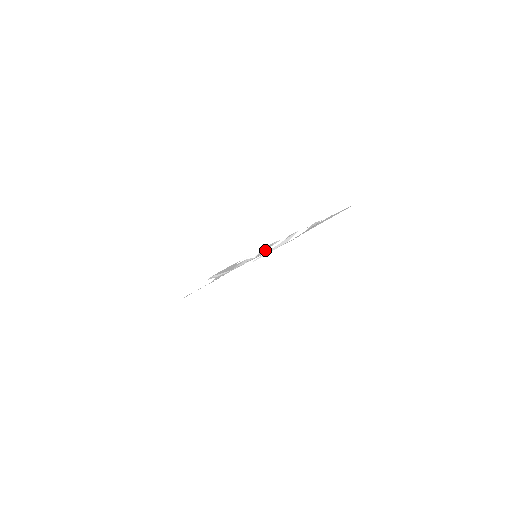
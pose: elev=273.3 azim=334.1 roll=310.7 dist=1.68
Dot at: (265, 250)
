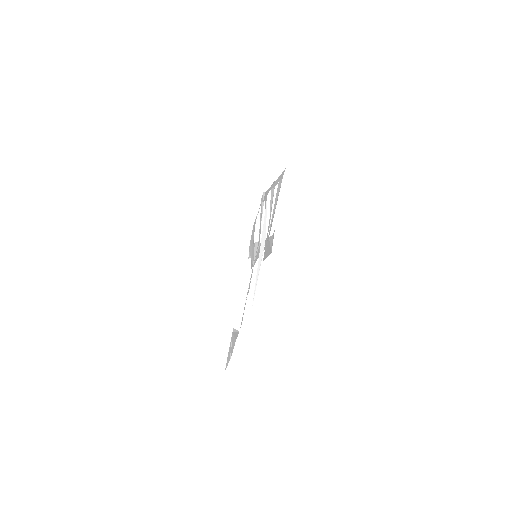
Dot at: (260, 229)
